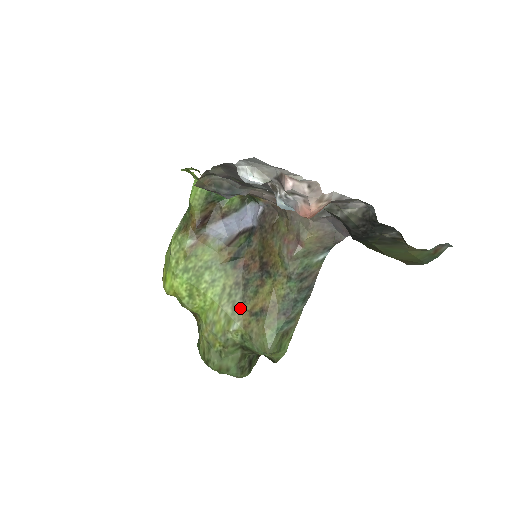
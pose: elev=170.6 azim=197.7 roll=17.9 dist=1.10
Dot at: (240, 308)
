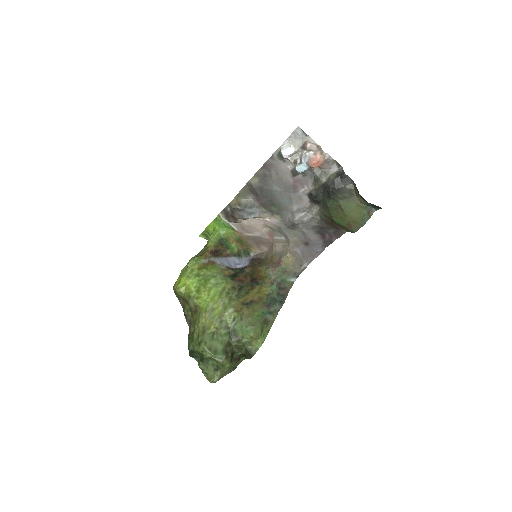
Dot at: (235, 301)
